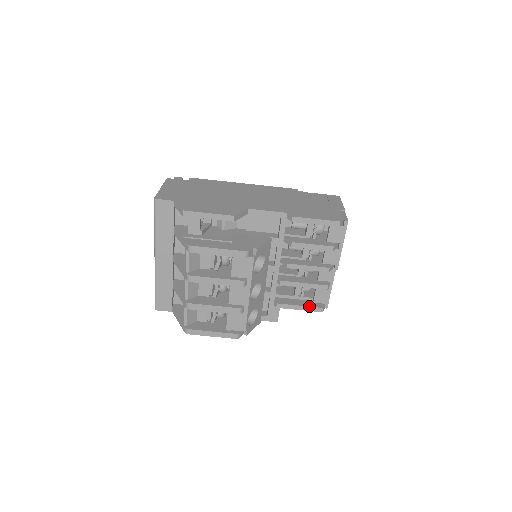
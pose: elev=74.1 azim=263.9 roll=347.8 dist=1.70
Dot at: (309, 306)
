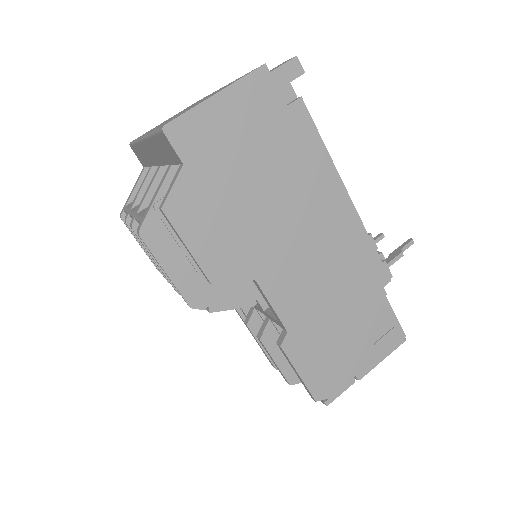
Dot at: occluded
